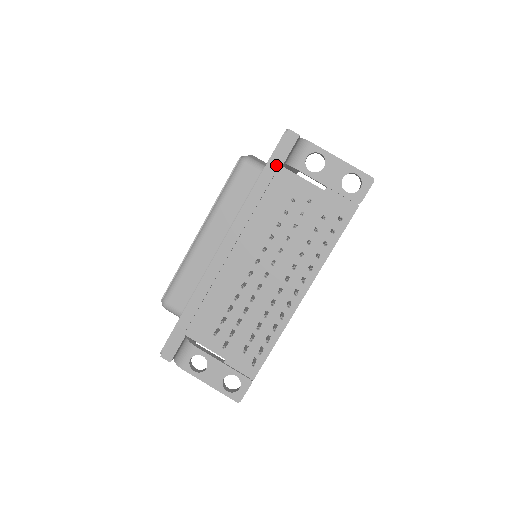
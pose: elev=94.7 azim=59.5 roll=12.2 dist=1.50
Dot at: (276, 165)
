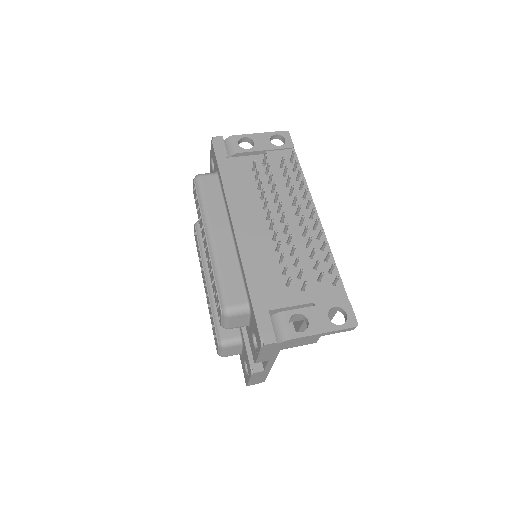
Dot at: (224, 158)
